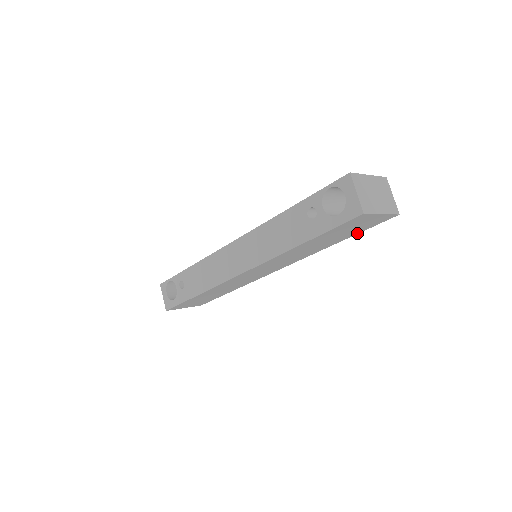
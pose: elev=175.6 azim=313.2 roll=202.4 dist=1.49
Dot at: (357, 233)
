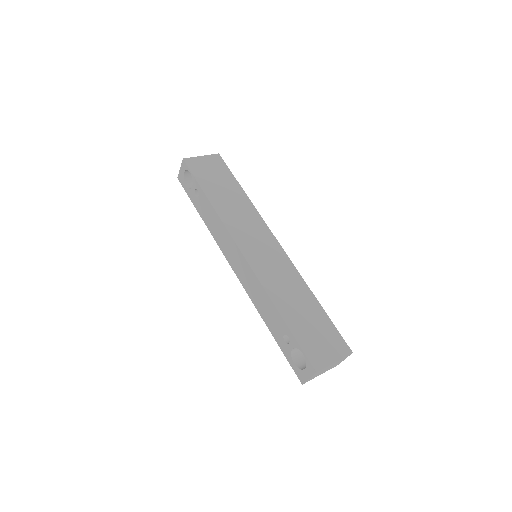
Dot at: occluded
